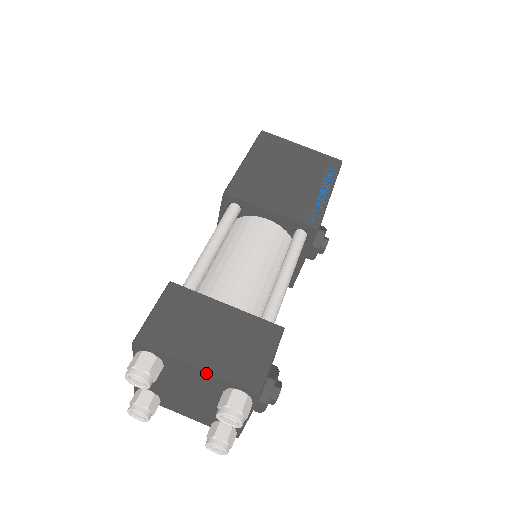
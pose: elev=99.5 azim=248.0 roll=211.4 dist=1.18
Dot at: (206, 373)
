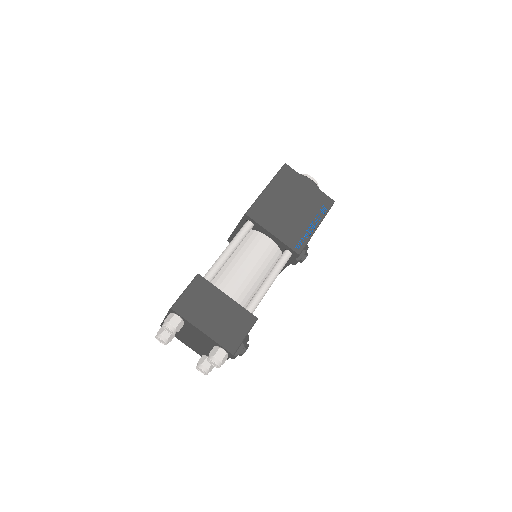
Dot at: (207, 336)
